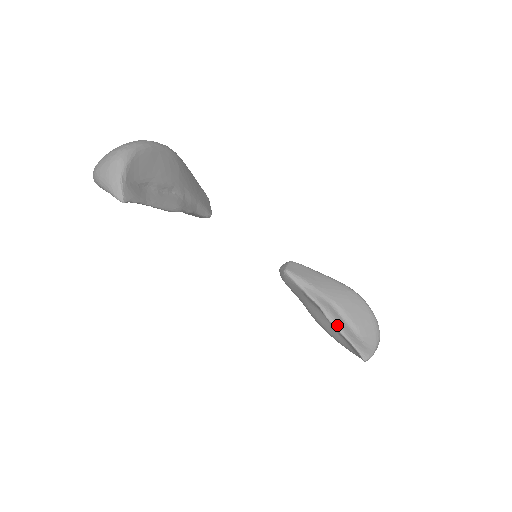
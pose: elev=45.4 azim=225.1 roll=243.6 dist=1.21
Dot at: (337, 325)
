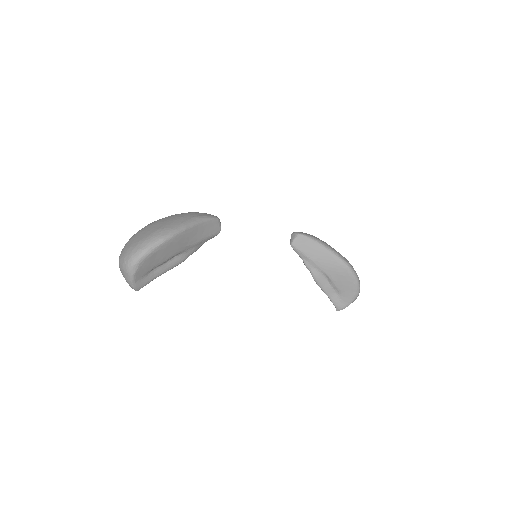
Dot at: (322, 288)
